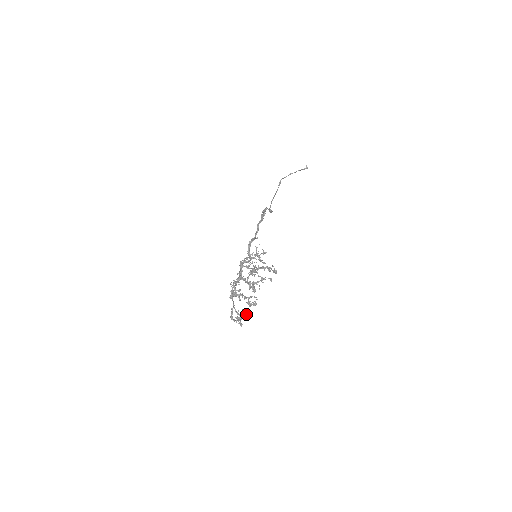
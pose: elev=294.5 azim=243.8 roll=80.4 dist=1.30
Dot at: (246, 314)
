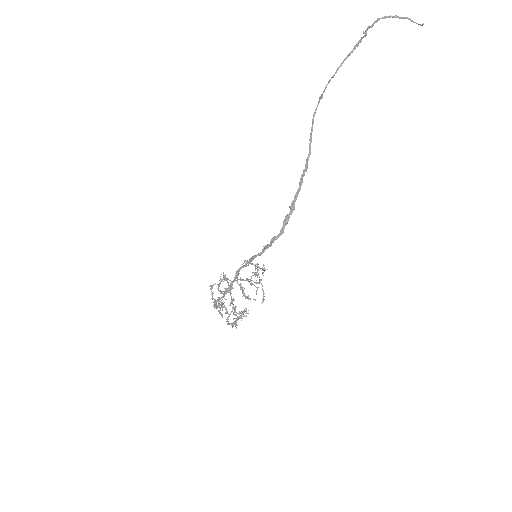
Dot at: occluded
